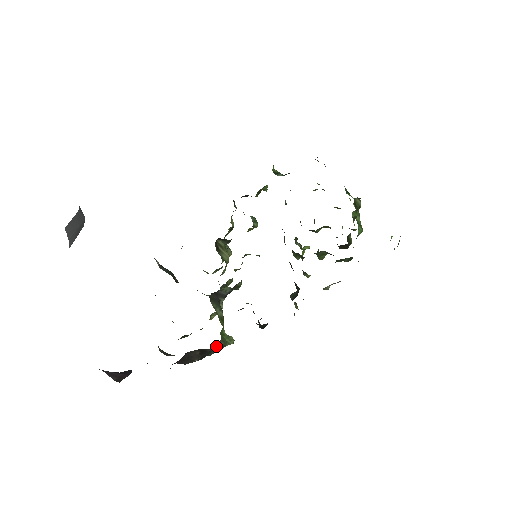
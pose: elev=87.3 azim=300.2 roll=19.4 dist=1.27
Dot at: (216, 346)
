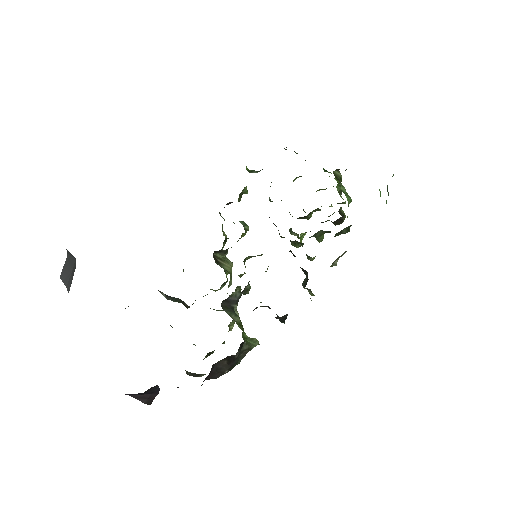
Dot at: (241, 351)
